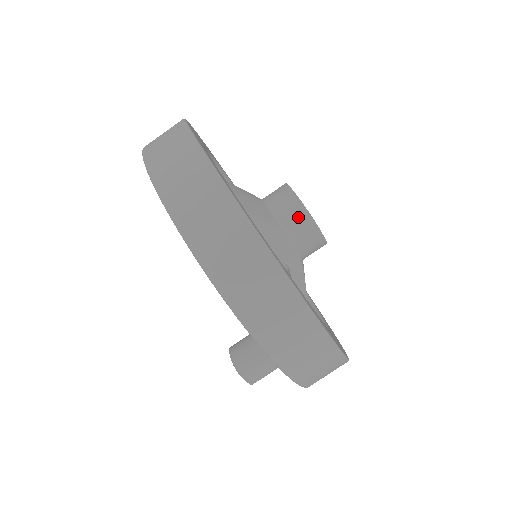
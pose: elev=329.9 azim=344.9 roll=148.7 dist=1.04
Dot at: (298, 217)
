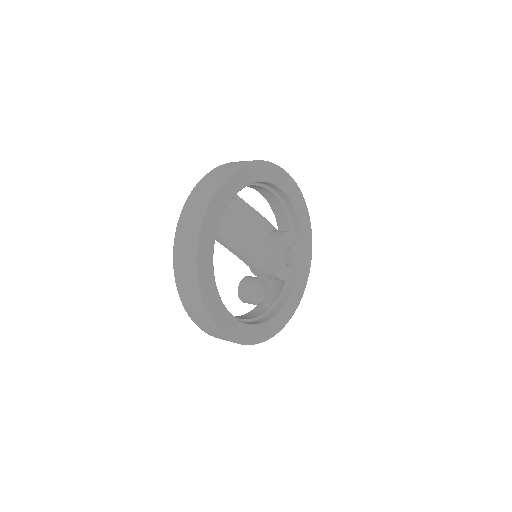
Dot at: (267, 264)
